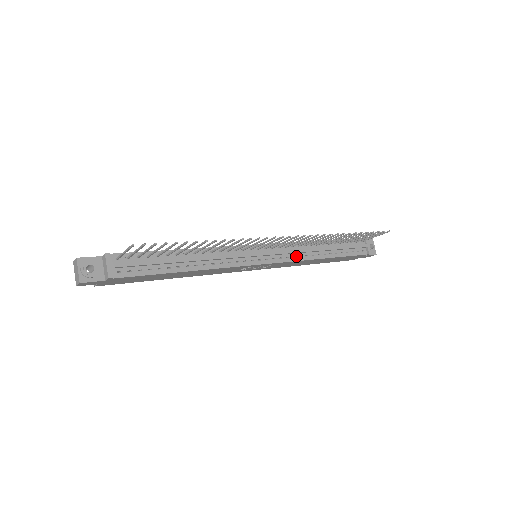
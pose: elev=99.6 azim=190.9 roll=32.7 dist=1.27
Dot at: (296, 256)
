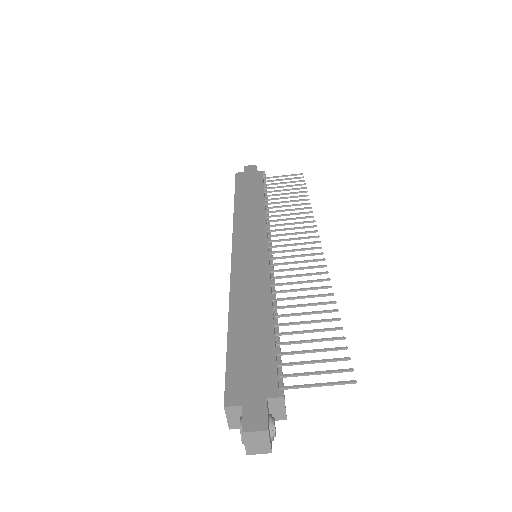
Dot at: occluded
